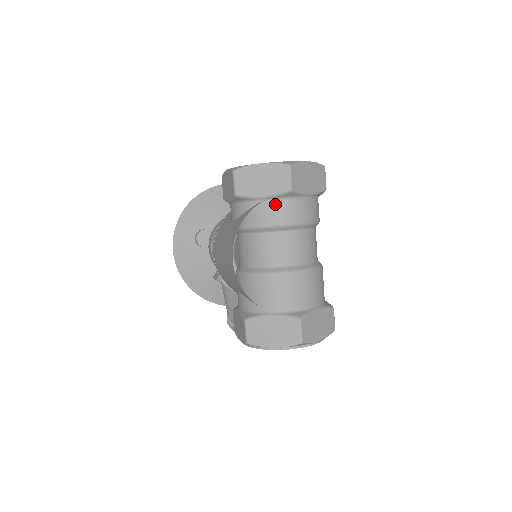
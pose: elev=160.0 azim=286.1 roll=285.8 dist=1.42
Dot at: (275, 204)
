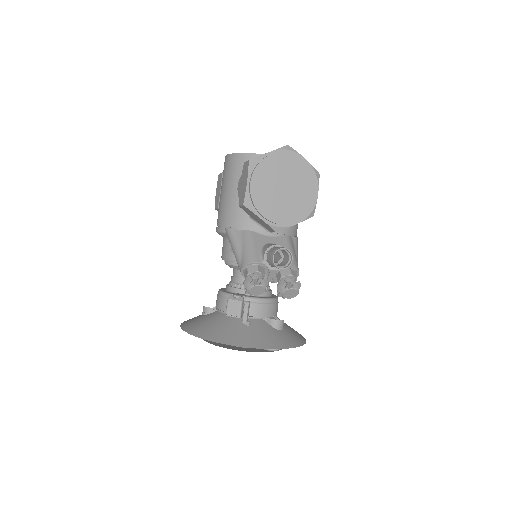
Dot at: occluded
